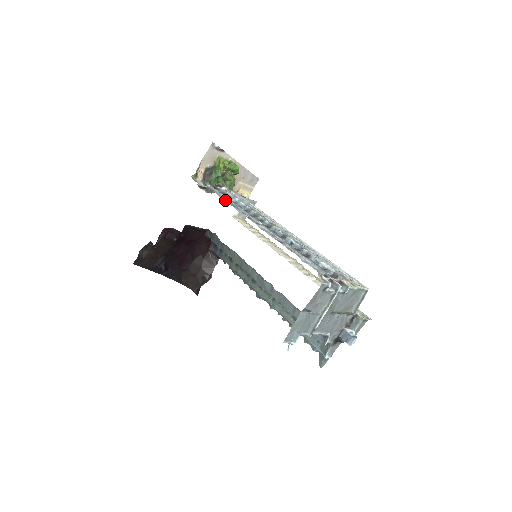
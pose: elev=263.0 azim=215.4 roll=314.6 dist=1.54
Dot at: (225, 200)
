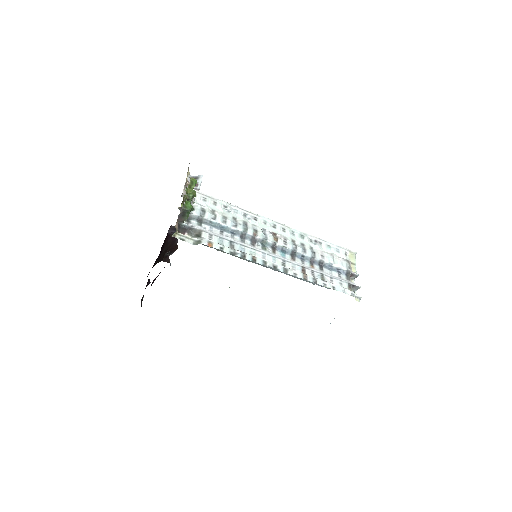
Dot at: (224, 243)
